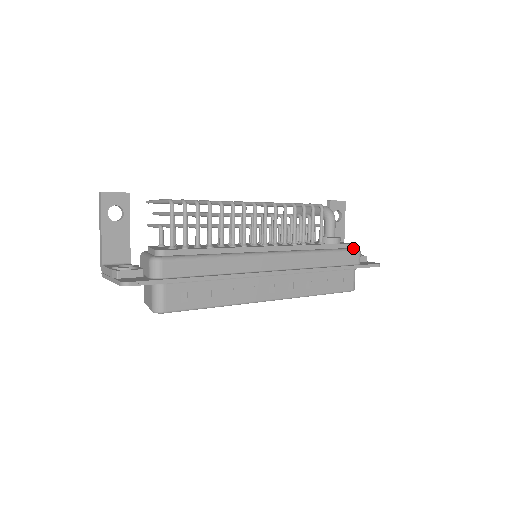
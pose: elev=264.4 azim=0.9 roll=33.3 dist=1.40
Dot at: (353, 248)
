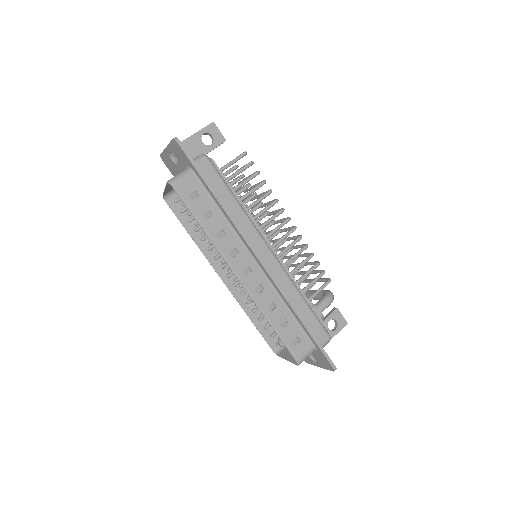
Dot at: occluded
